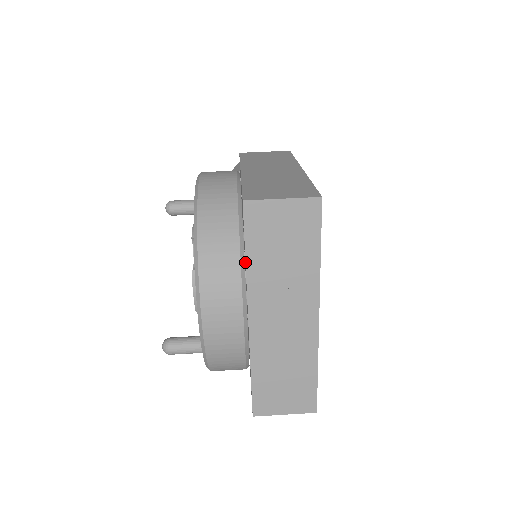
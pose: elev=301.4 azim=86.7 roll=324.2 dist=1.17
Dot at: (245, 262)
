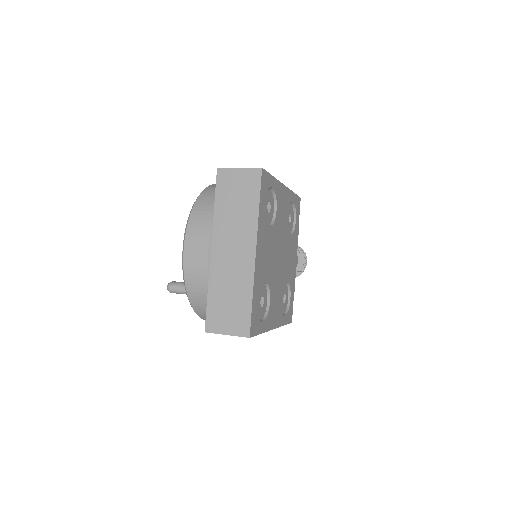
Dot at: (214, 207)
